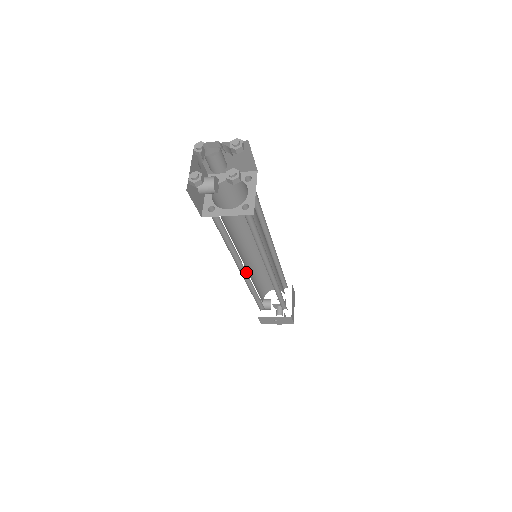
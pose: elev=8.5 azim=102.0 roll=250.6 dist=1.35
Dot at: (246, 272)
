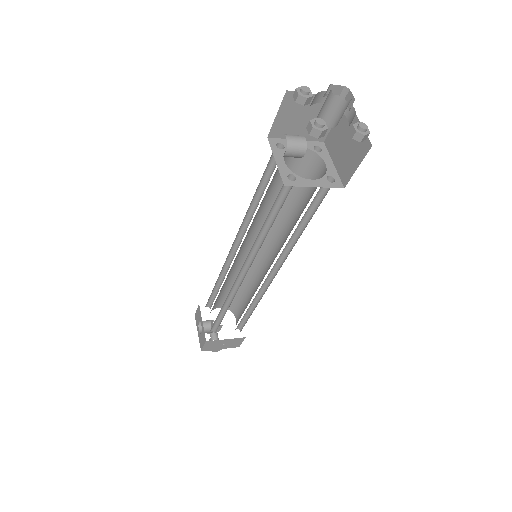
Dot at: (240, 277)
